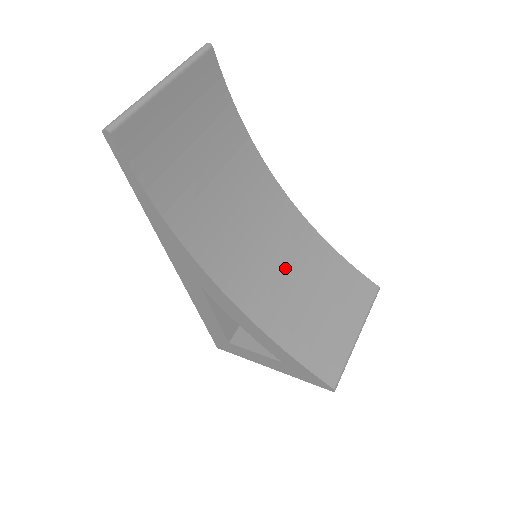
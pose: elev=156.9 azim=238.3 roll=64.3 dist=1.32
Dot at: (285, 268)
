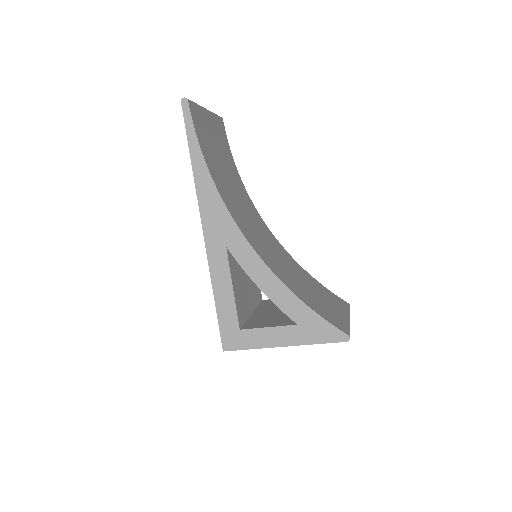
Dot at: (282, 261)
